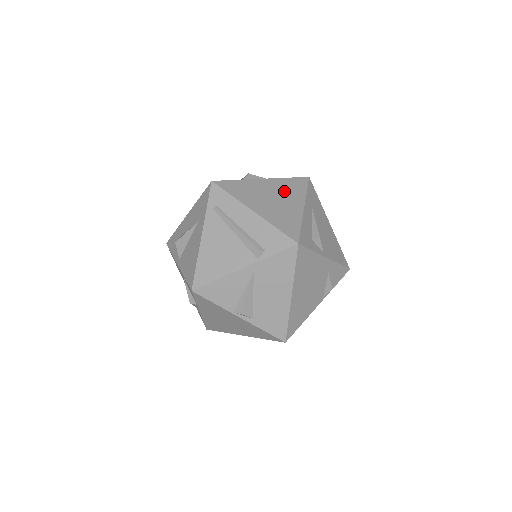
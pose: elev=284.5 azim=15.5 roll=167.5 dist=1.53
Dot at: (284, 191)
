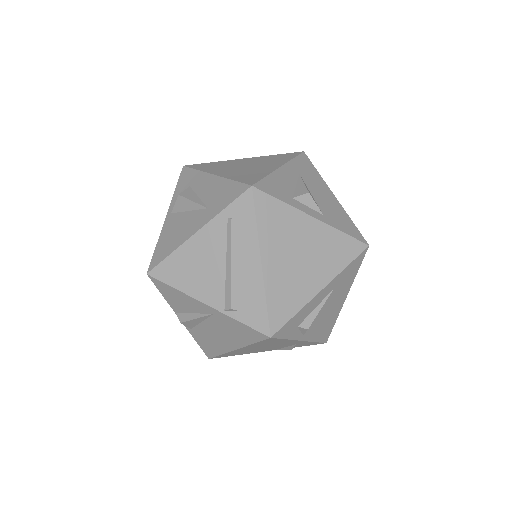
Dot at: (322, 252)
